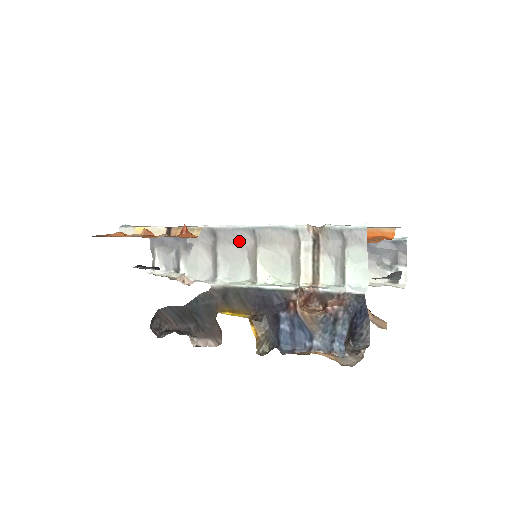
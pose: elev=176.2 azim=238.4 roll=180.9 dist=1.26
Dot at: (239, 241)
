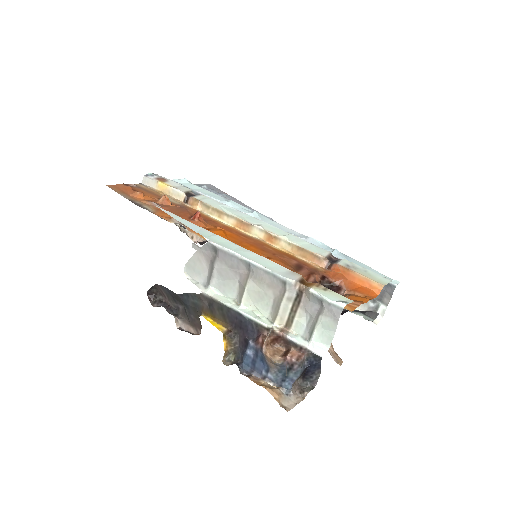
Dot at: (235, 267)
